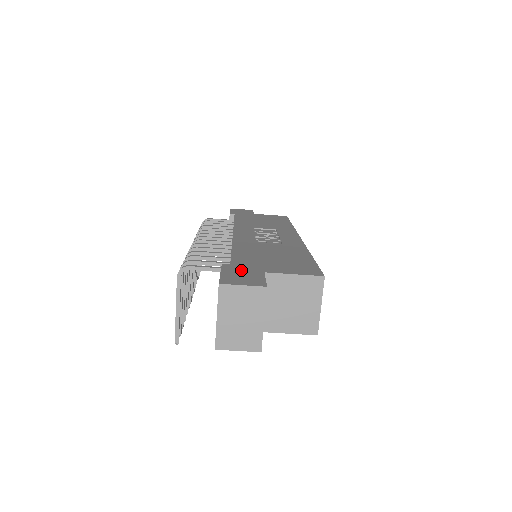
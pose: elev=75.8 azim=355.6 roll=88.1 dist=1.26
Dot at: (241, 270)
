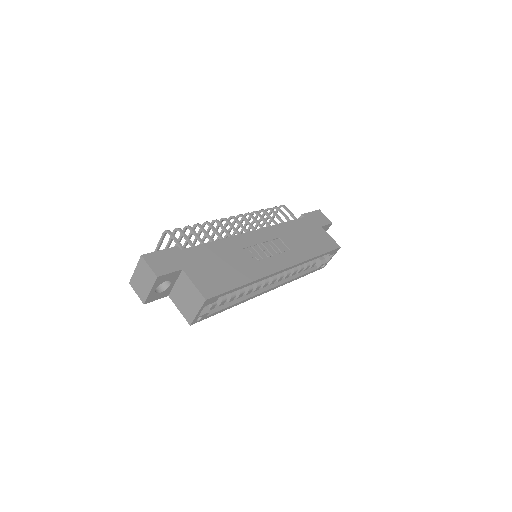
Dot at: (174, 258)
